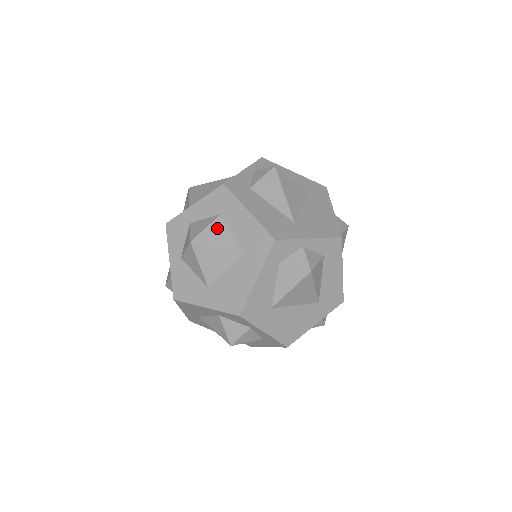
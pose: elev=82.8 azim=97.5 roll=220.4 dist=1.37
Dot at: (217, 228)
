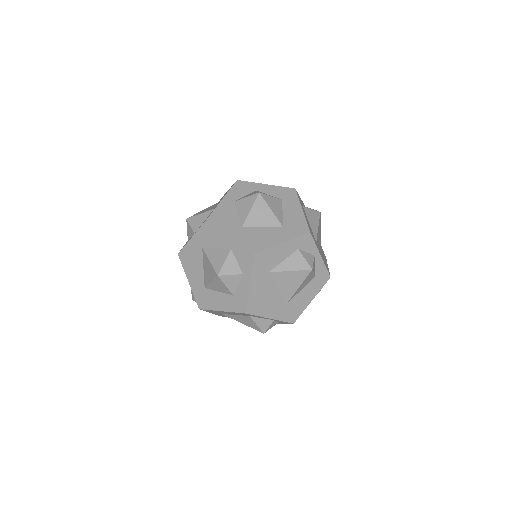
Dot at: (277, 202)
